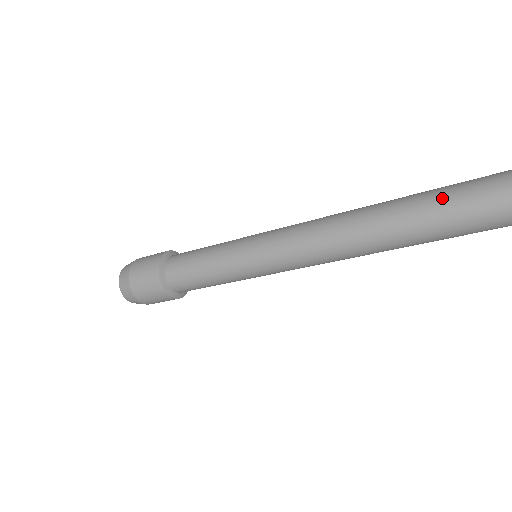
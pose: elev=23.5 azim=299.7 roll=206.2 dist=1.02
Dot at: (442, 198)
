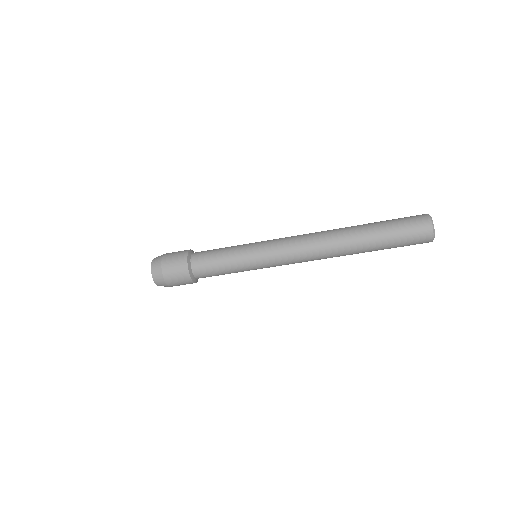
Dot at: (371, 224)
